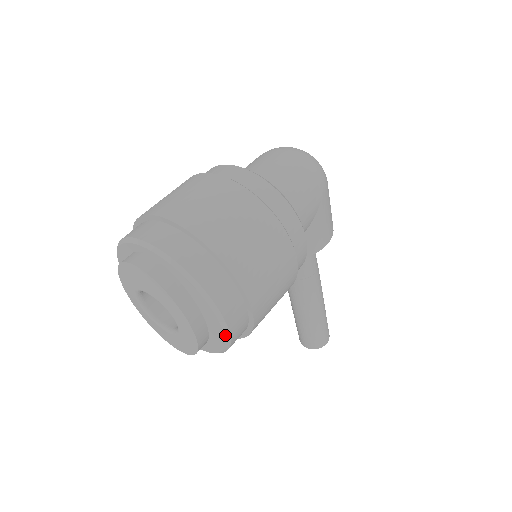
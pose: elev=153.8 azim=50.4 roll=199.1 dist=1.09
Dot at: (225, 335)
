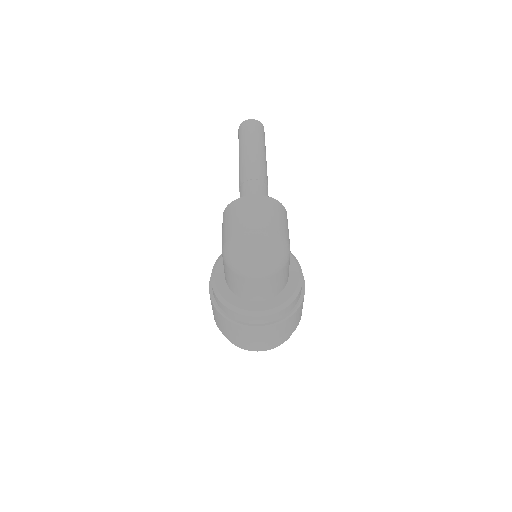
Dot at: occluded
